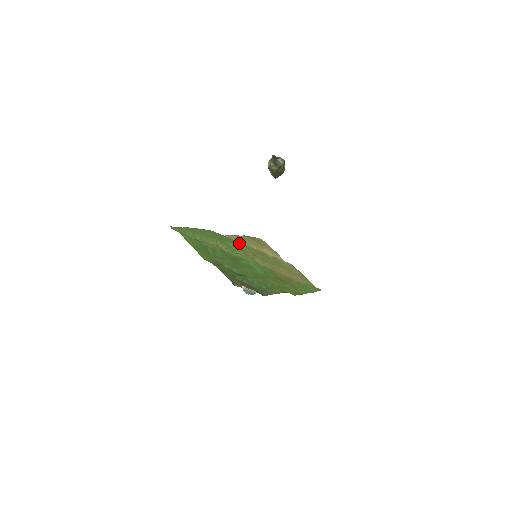
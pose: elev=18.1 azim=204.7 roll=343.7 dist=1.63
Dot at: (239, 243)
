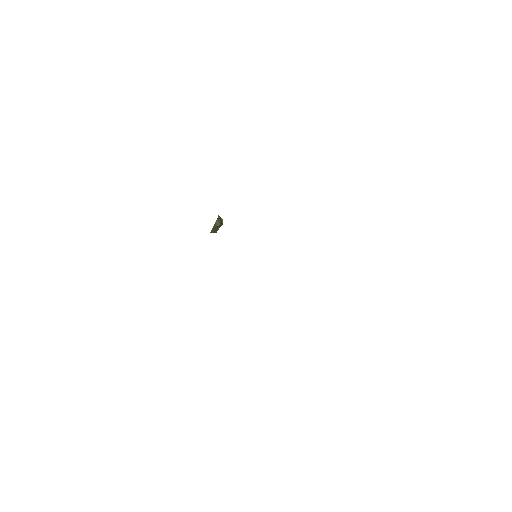
Dot at: occluded
